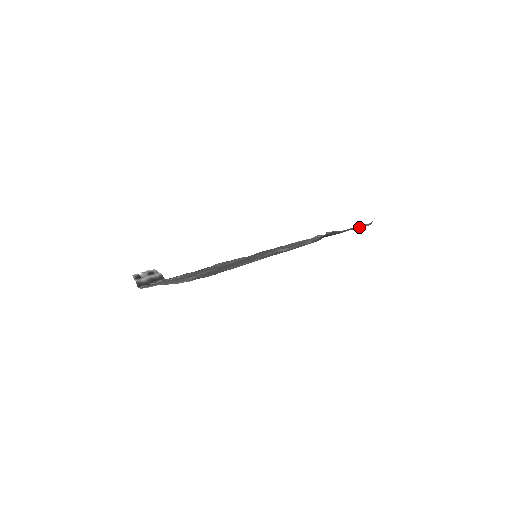
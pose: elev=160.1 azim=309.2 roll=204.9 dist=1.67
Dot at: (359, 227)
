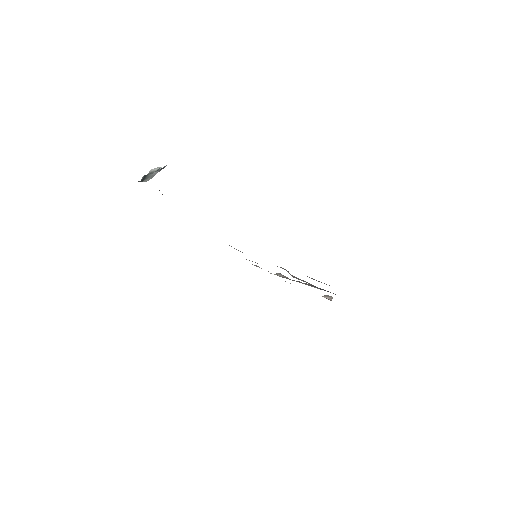
Dot at: occluded
